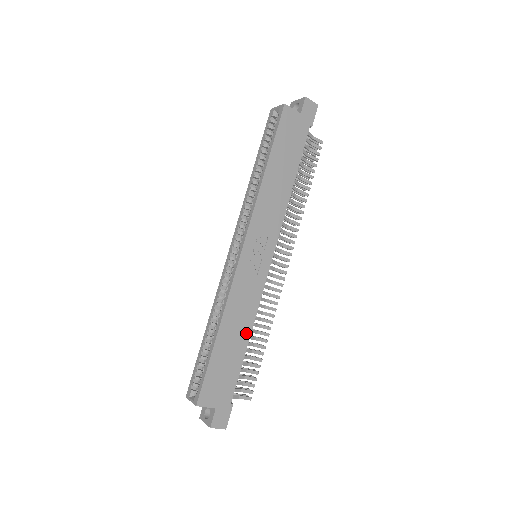
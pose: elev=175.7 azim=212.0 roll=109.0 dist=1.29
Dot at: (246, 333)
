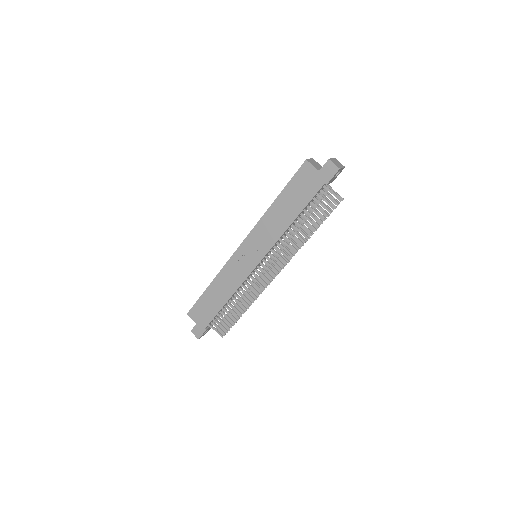
Dot at: (226, 297)
